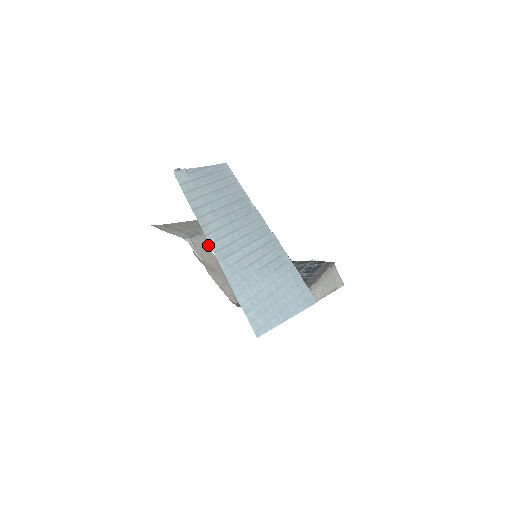
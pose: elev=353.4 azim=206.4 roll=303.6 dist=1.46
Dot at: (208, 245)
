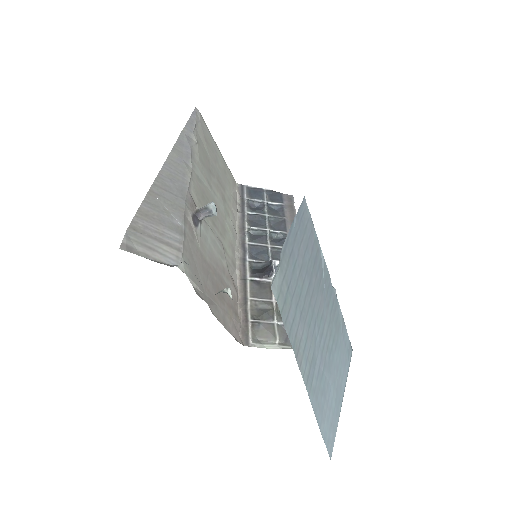
Dot at: (194, 248)
